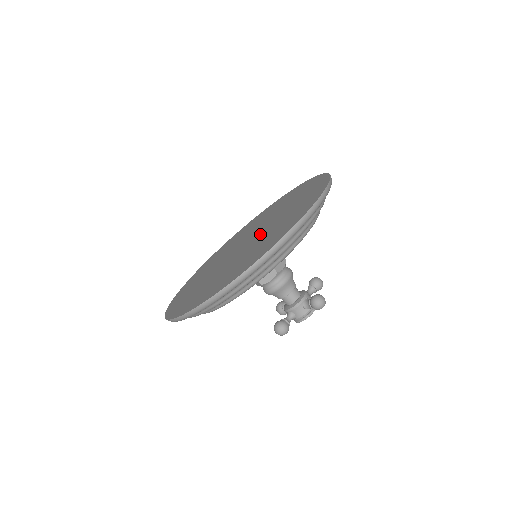
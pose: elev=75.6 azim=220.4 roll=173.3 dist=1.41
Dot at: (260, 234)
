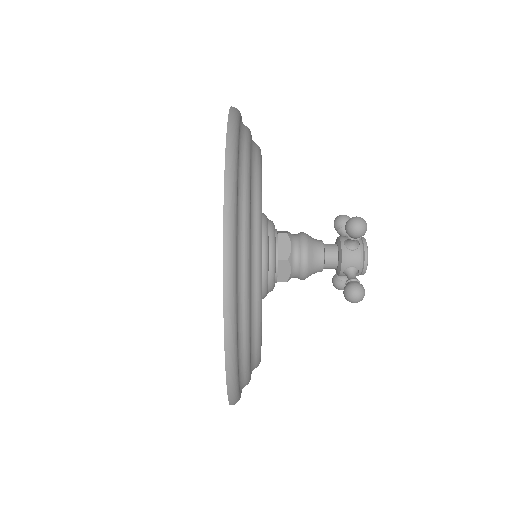
Dot at: occluded
